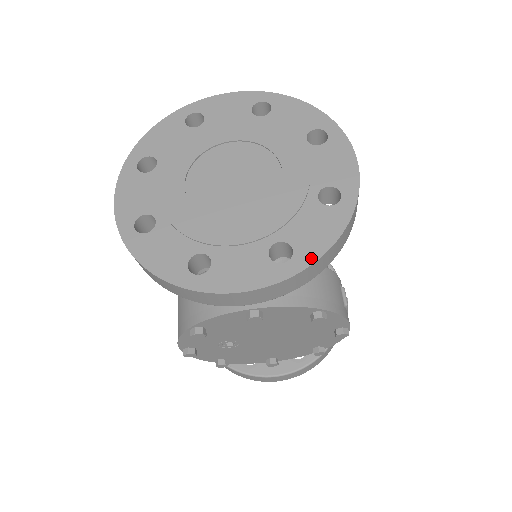
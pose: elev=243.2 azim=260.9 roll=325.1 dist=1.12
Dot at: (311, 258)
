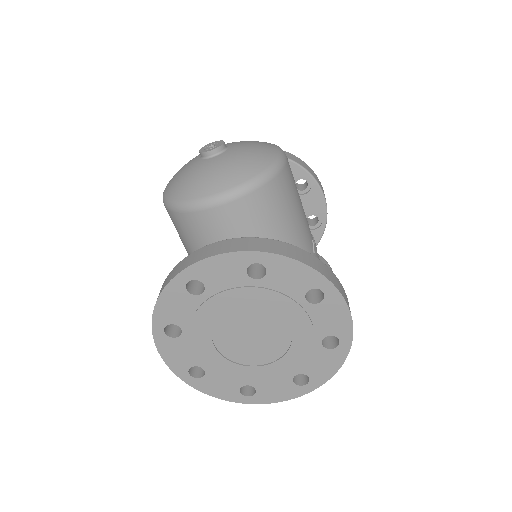
Dot at: (322, 381)
